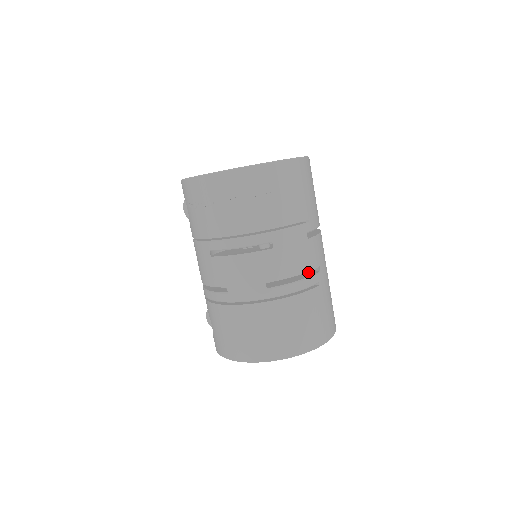
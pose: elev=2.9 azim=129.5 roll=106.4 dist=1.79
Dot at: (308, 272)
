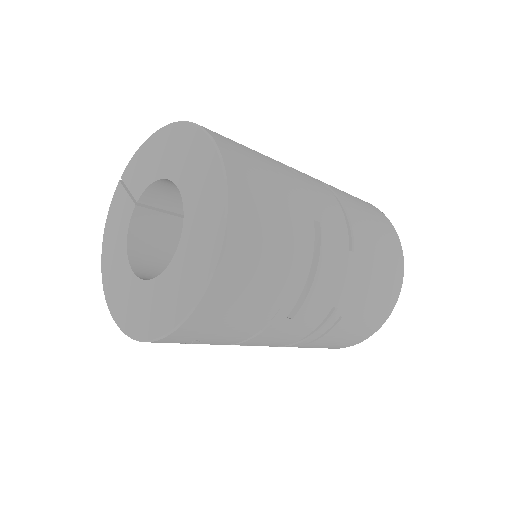
Dot at: occluded
